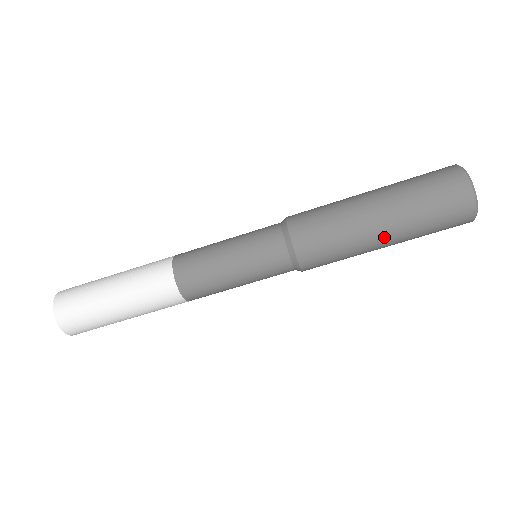
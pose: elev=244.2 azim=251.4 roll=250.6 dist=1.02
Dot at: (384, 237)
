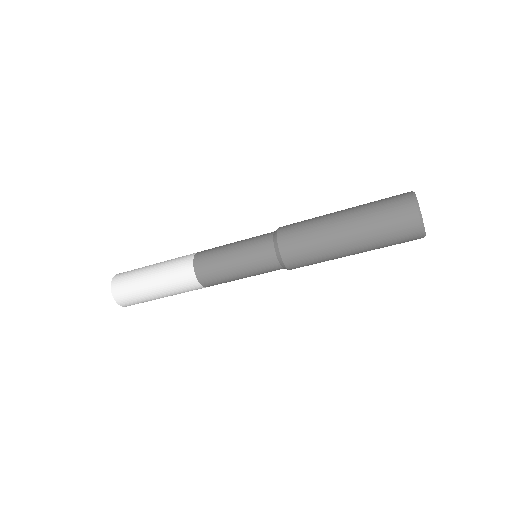
Dot at: (350, 249)
